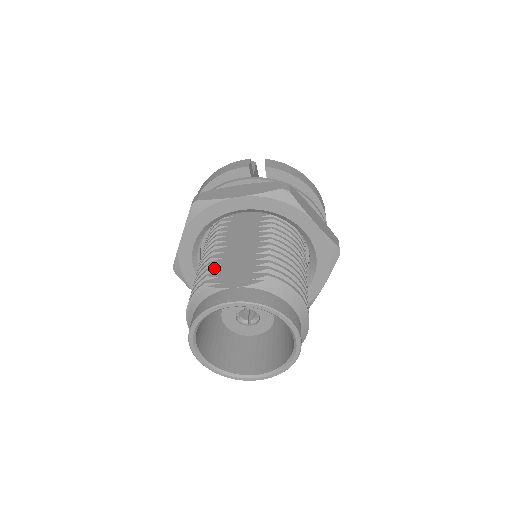
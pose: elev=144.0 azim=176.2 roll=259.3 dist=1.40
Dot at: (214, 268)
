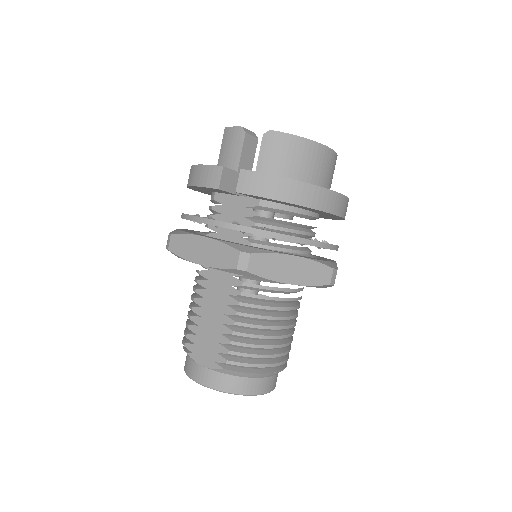
Dot at: (192, 329)
